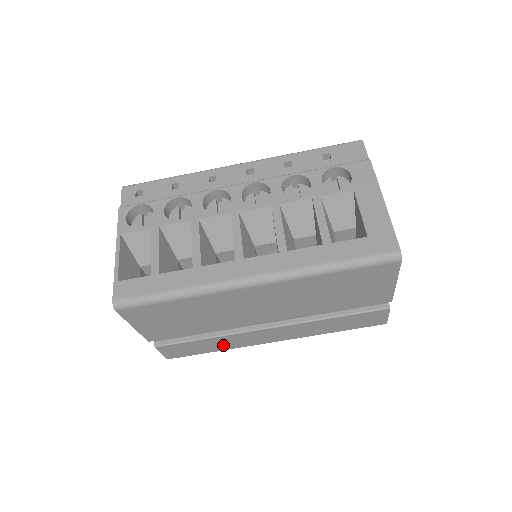
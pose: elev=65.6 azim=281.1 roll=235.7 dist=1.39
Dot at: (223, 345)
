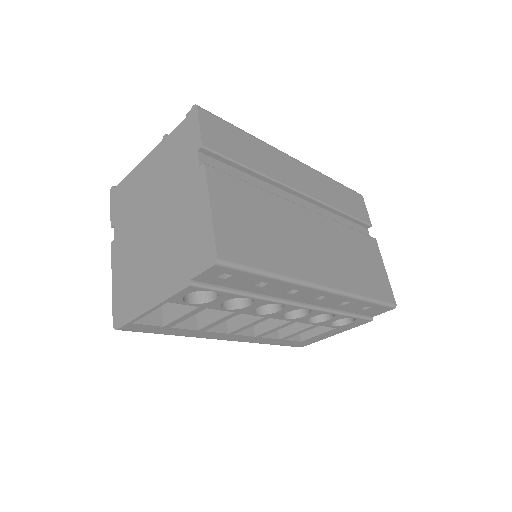
Dot at: occluded
